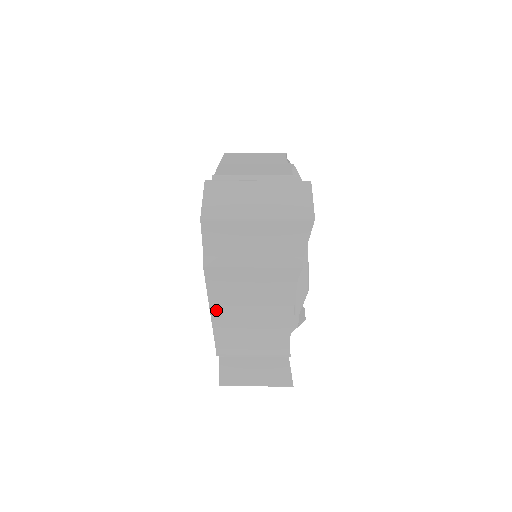
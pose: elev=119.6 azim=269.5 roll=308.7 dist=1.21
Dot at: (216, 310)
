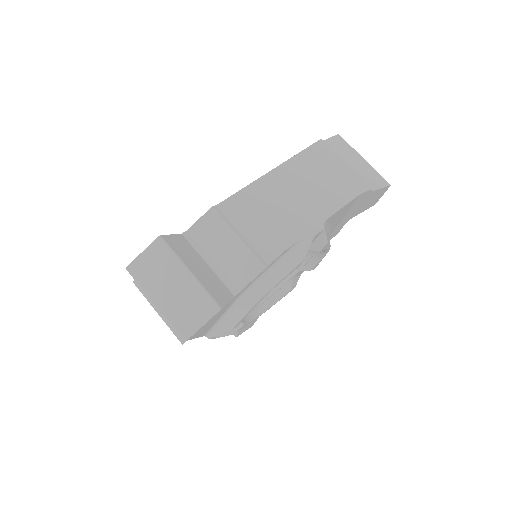
Dot at: occluded
